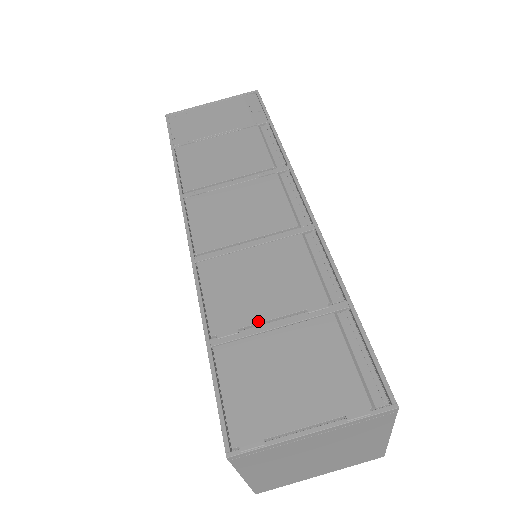
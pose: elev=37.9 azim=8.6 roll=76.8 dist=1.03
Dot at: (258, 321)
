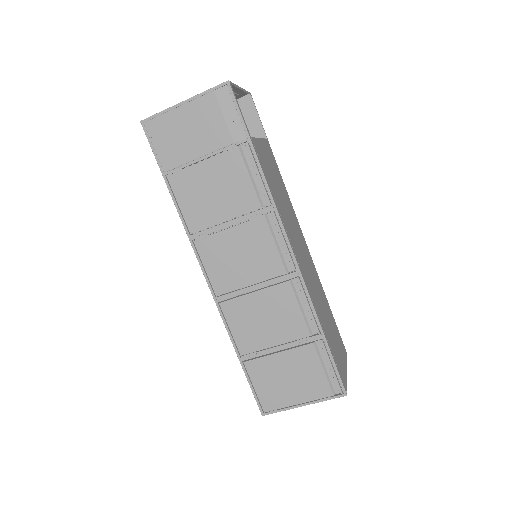
Dot at: (267, 347)
